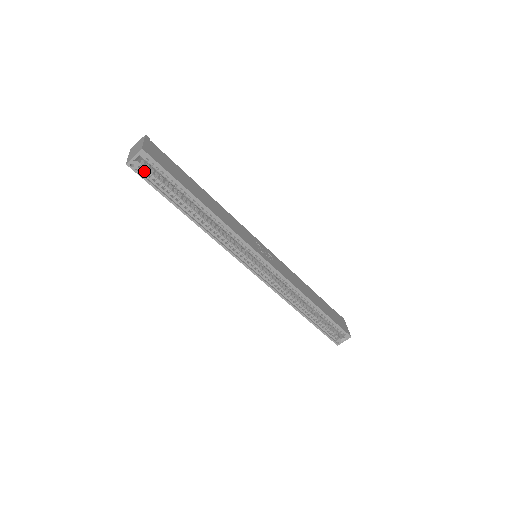
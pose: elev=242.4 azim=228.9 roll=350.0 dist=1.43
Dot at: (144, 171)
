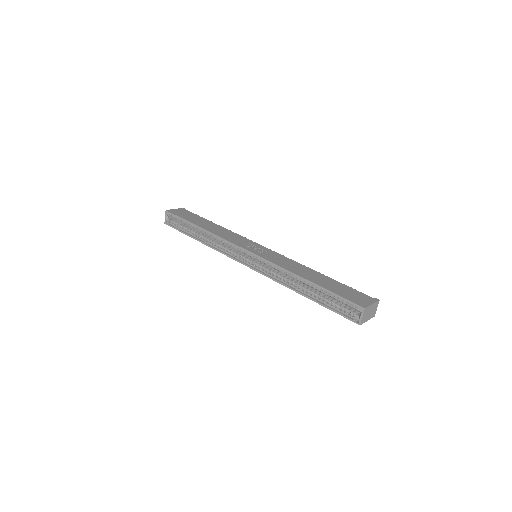
Dot at: (175, 224)
